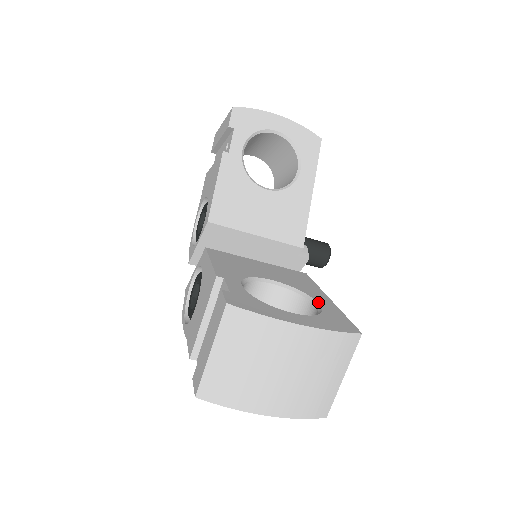
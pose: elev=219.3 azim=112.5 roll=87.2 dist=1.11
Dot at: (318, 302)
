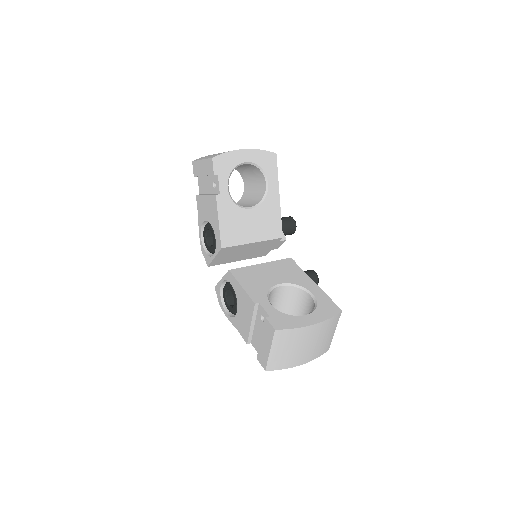
Dot at: (311, 292)
